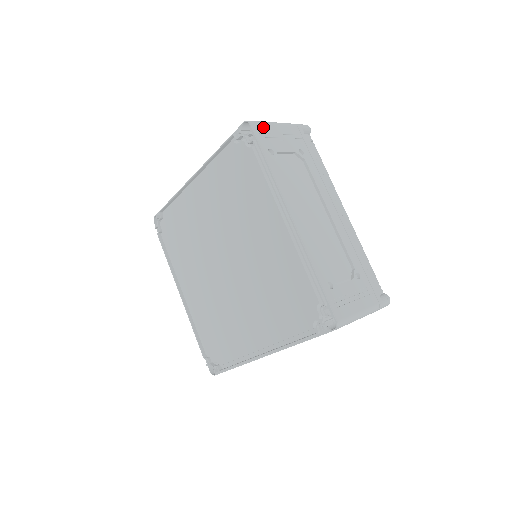
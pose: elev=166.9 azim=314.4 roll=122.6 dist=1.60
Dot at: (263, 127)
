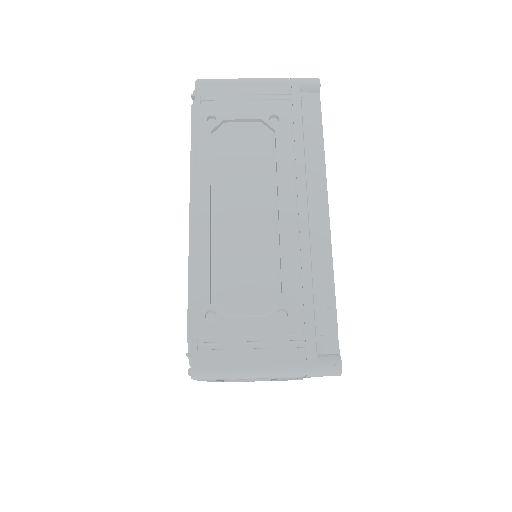
Dot at: (217, 86)
